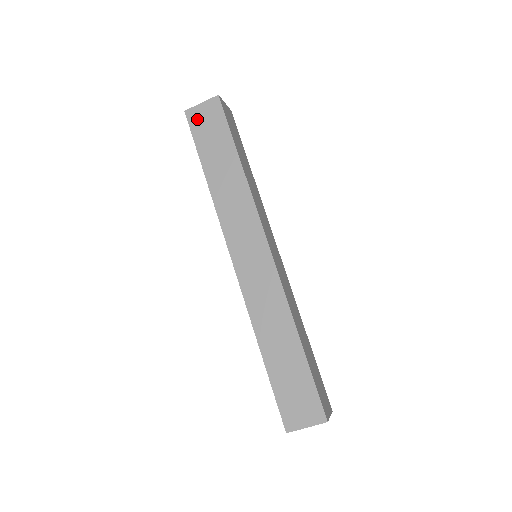
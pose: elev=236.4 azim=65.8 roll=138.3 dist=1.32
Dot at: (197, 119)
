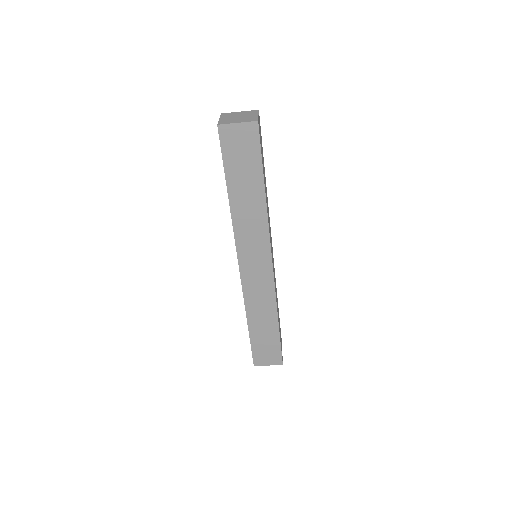
Dot at: (230, 139)
